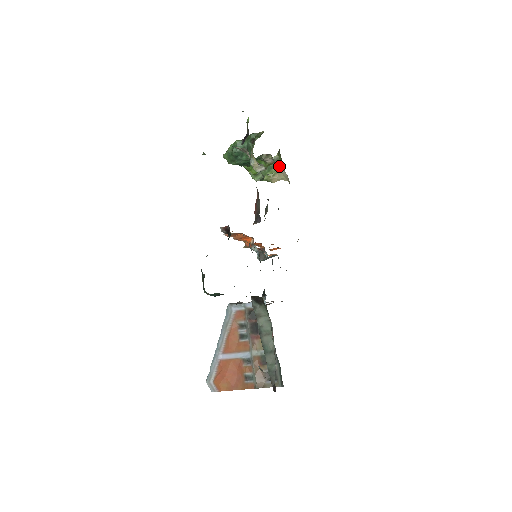
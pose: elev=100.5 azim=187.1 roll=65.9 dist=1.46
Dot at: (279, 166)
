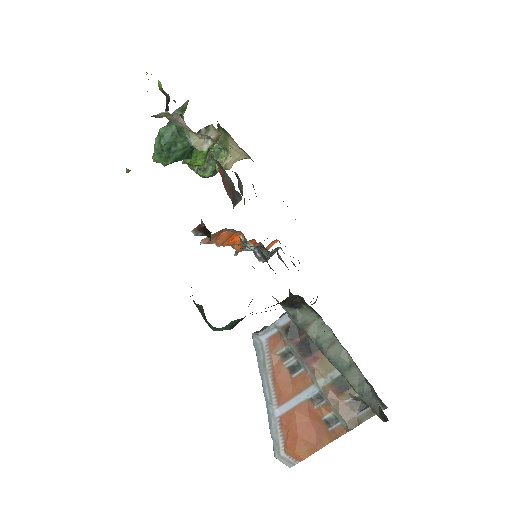
Dot at: (227, 144)
